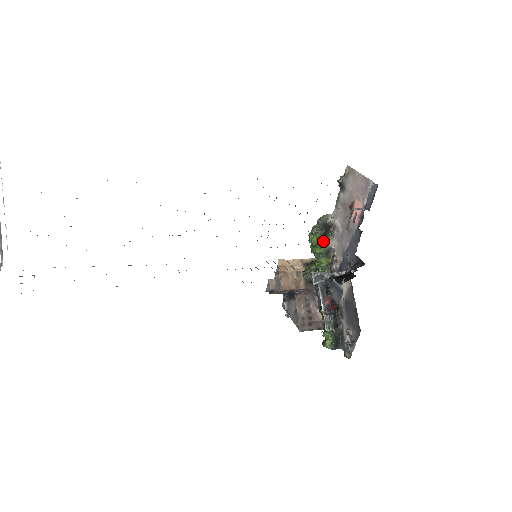
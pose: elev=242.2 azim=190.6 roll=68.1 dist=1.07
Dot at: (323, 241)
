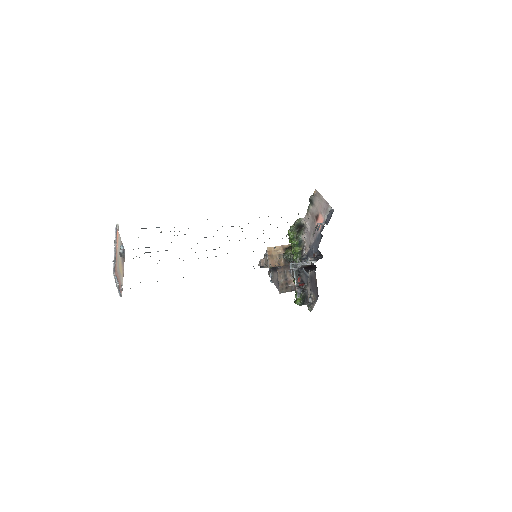
Dot at: (297, 236)
